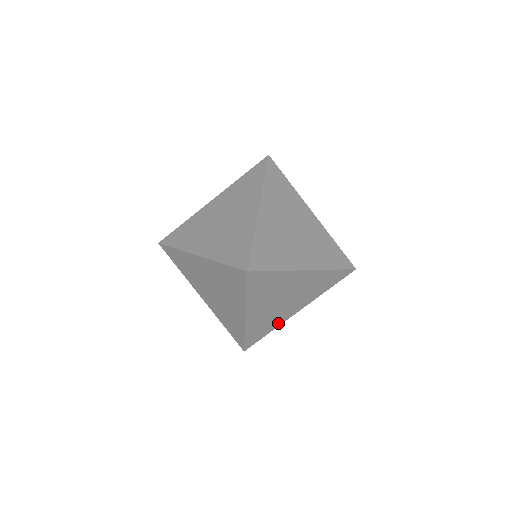
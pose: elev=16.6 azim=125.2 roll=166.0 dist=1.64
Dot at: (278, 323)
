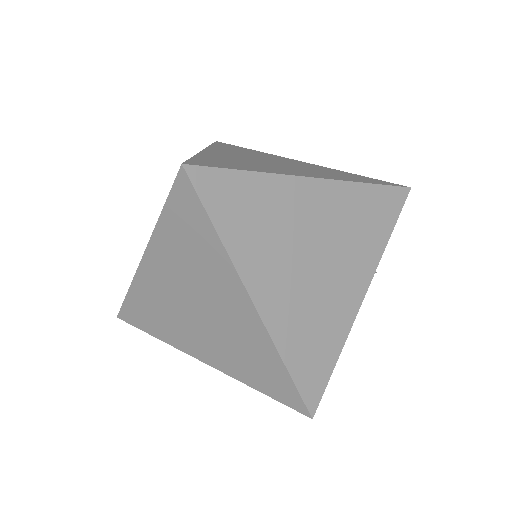
Dot at: (340, 330)
